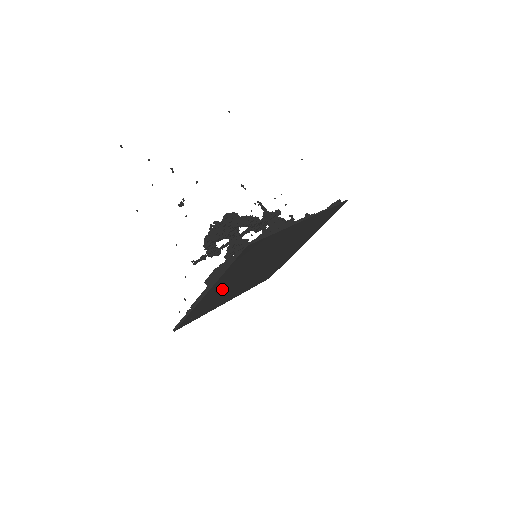
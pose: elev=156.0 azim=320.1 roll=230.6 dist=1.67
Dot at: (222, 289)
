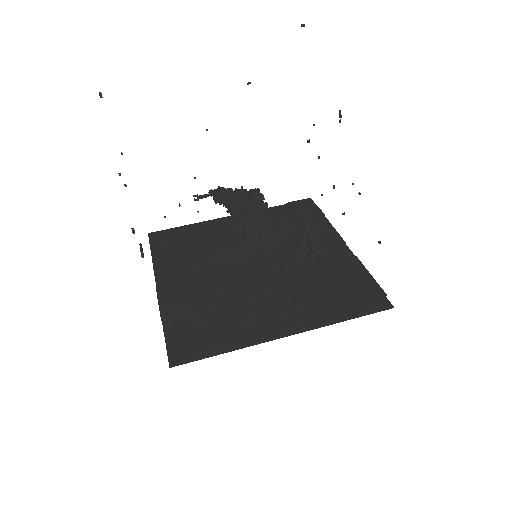
Dot at: occluded
